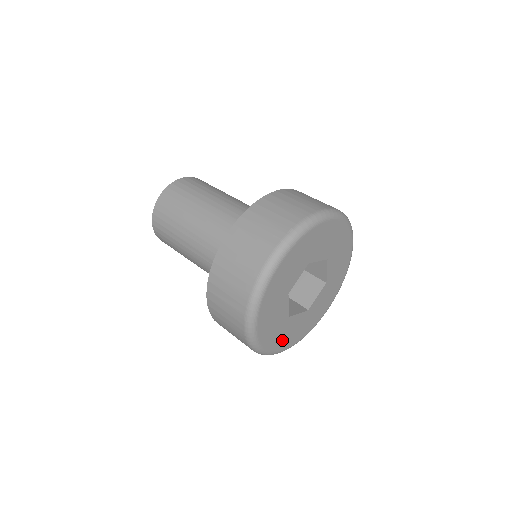
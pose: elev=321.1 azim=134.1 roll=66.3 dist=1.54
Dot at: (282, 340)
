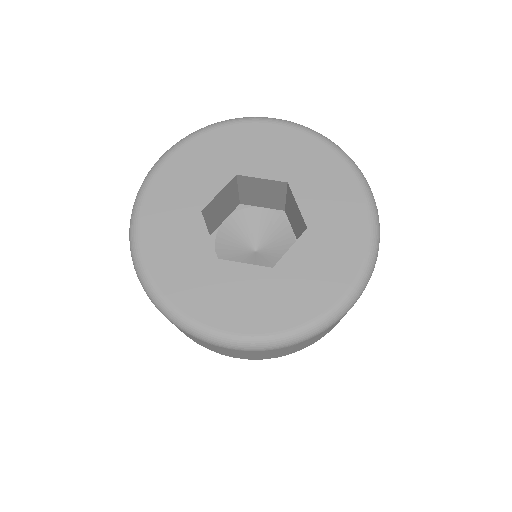
Dot at: (213, 305)
